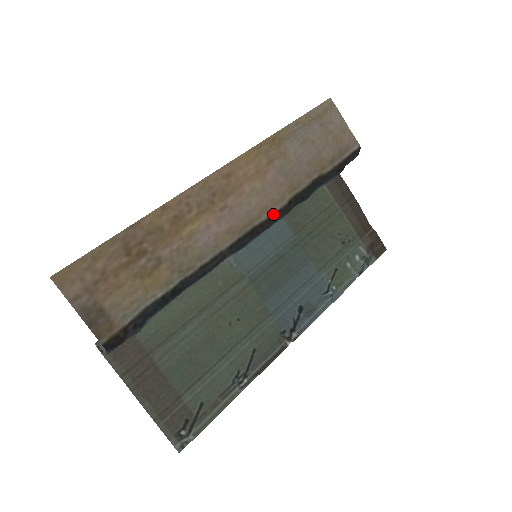
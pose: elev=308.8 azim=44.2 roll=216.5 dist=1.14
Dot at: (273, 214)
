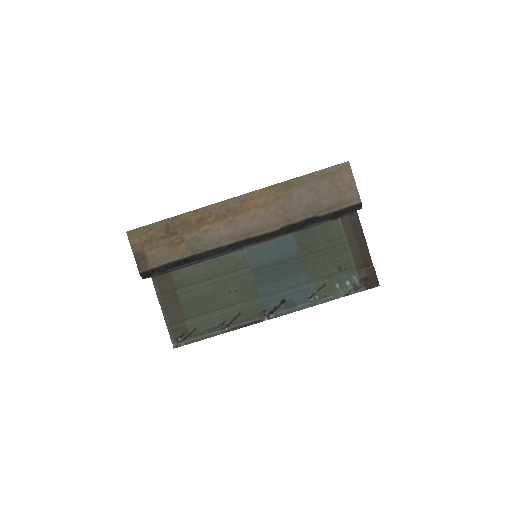
Dot at: (266, 233)
